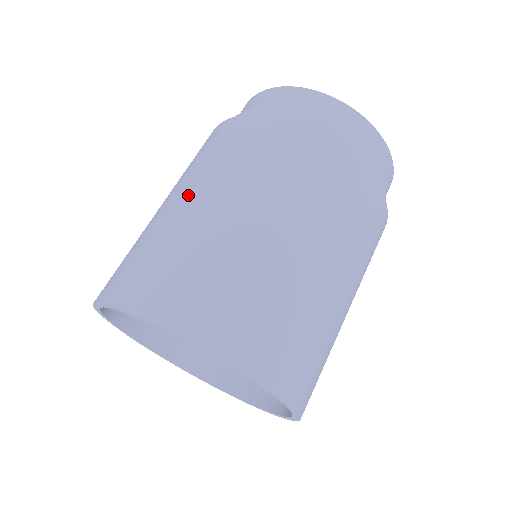
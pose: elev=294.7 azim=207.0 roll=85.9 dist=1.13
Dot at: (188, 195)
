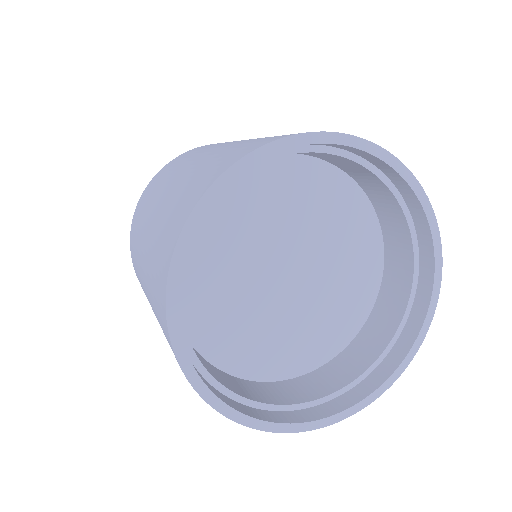
Dot at: (162, 194)
